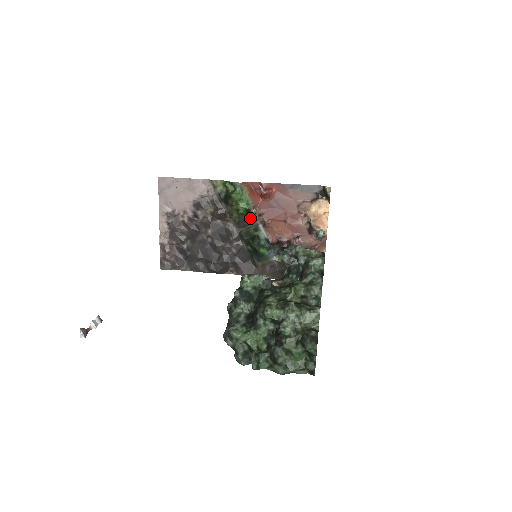
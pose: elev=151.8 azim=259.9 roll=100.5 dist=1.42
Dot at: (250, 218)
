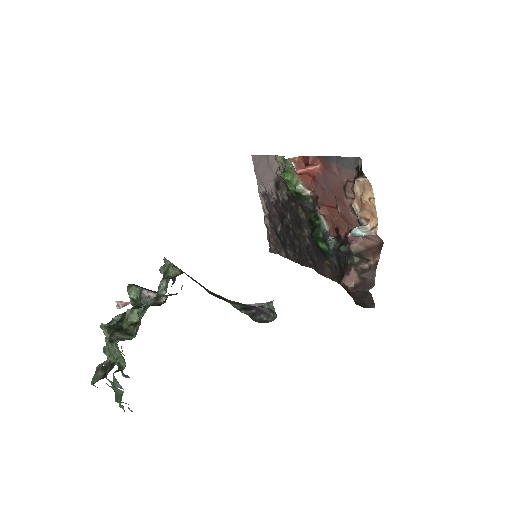
Dot at: (310, 202)
